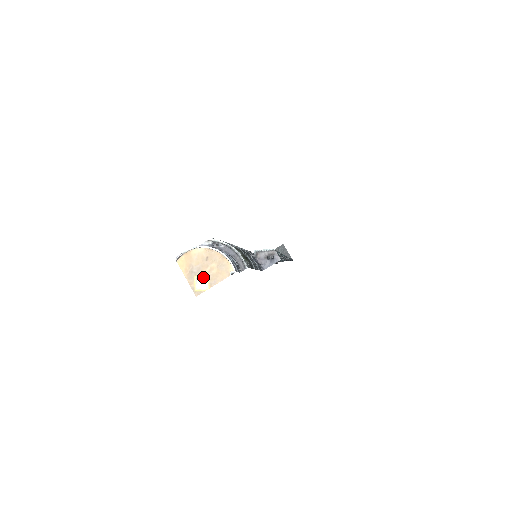
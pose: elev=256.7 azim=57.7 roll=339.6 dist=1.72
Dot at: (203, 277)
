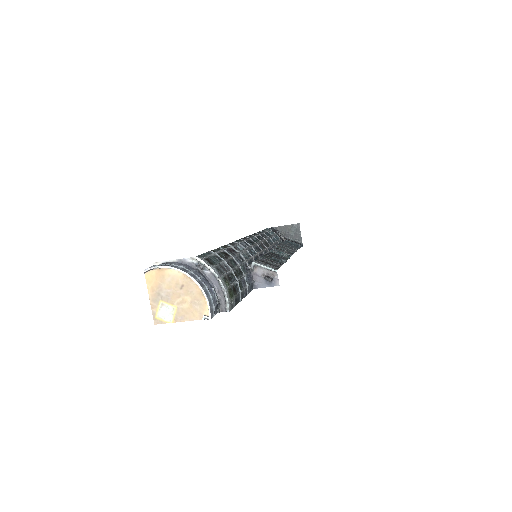
Dot at: (170, 306)
